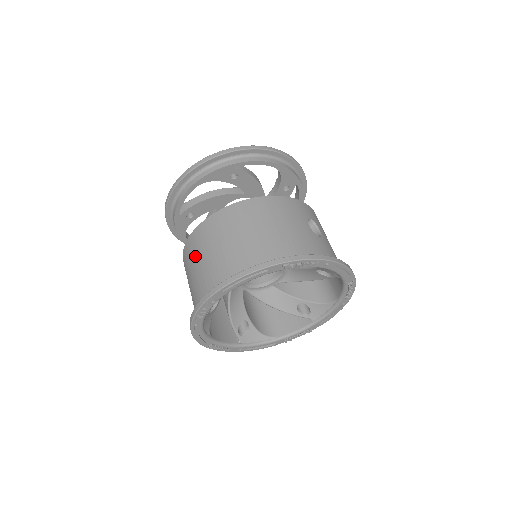
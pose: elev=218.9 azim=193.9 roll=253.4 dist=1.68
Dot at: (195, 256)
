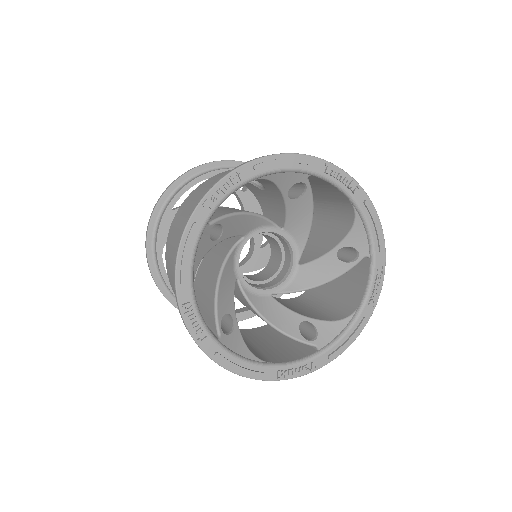
Dot at: occluded
